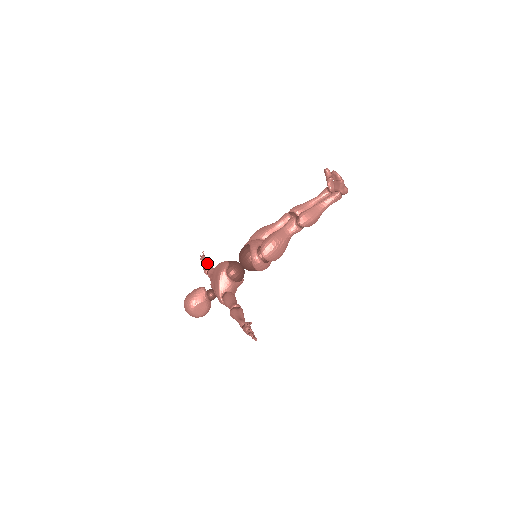
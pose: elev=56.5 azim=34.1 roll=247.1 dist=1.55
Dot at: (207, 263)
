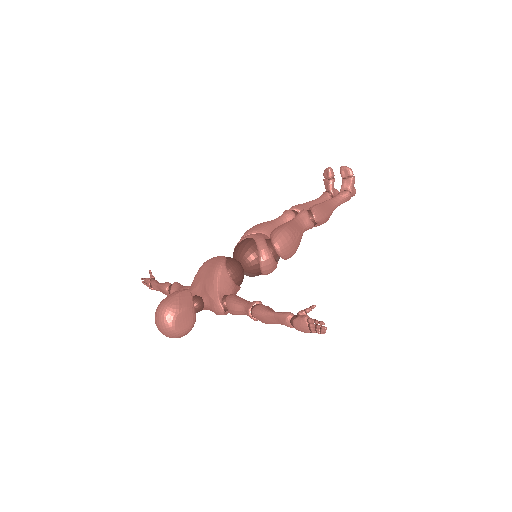
Dot at: occluded
